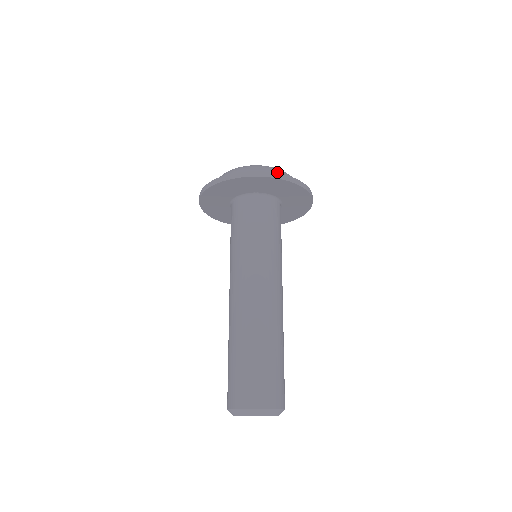
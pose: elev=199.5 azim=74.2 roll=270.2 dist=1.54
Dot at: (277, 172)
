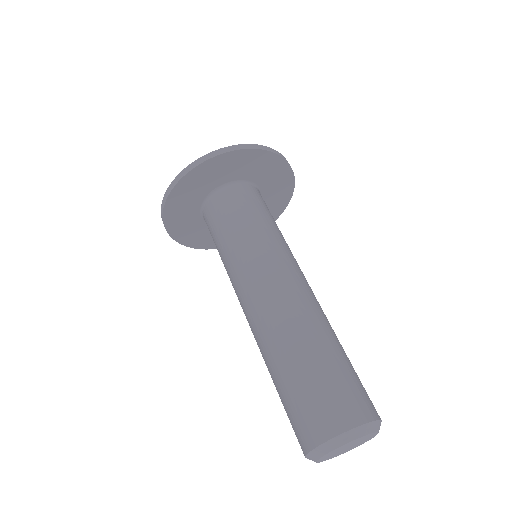
Dot at: occluded
